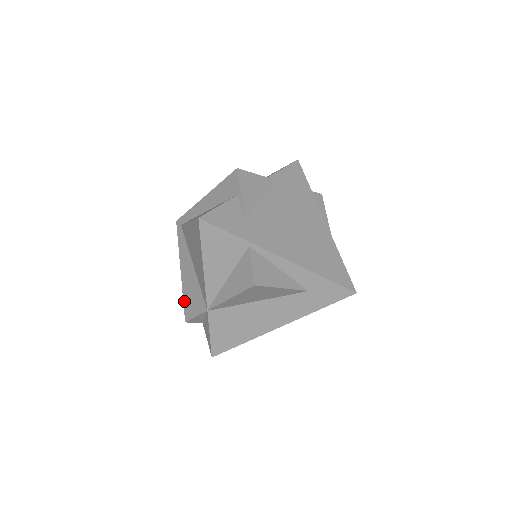
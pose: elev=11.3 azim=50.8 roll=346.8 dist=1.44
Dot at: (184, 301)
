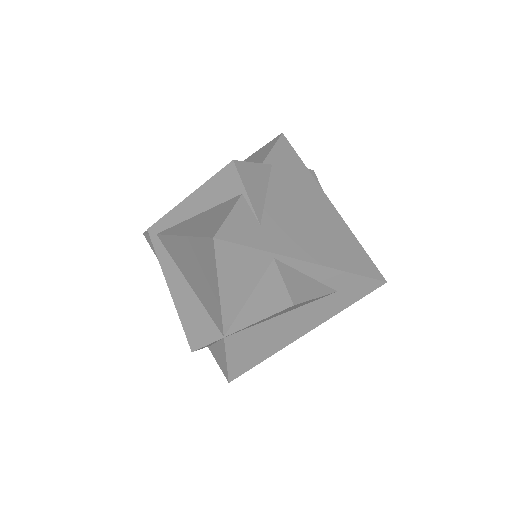
Dot at: (184, 327)
